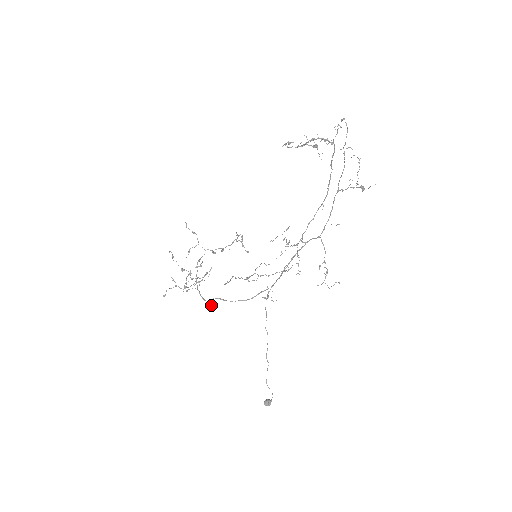
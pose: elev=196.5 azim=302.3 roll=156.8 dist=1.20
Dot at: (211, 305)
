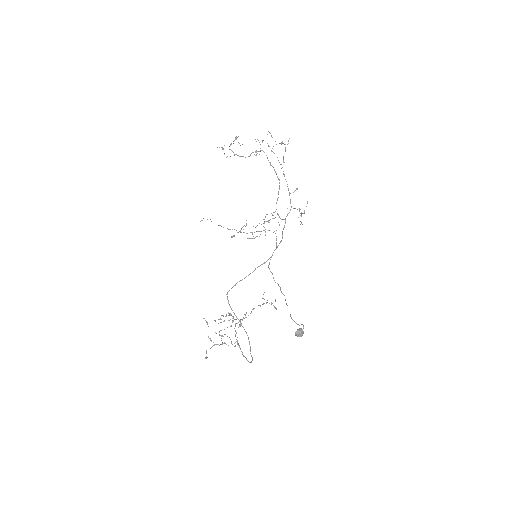
Dot at: occluded
